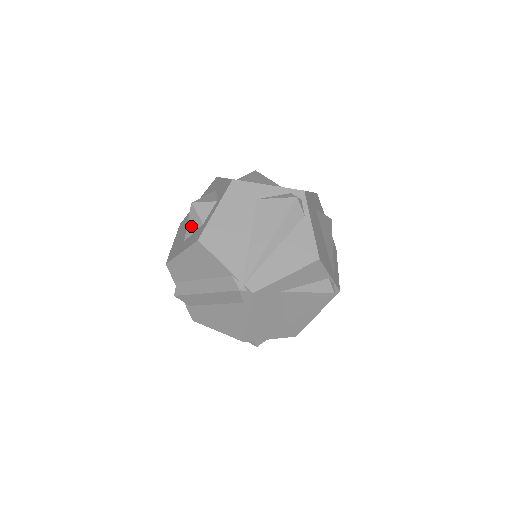
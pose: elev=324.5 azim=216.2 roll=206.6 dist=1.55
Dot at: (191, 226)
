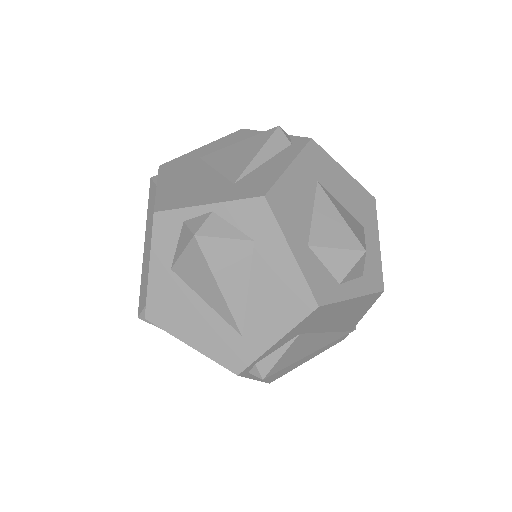
Dot at: occluded
